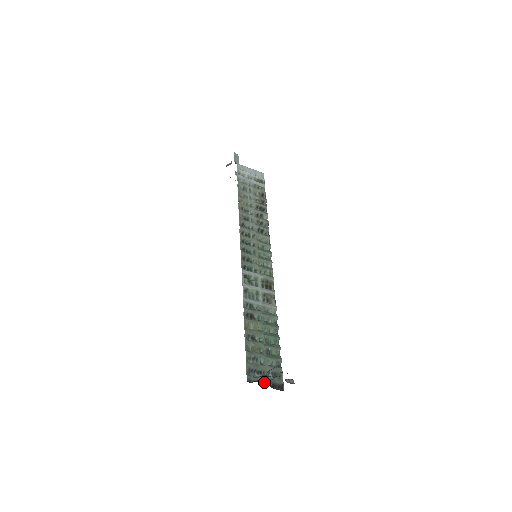
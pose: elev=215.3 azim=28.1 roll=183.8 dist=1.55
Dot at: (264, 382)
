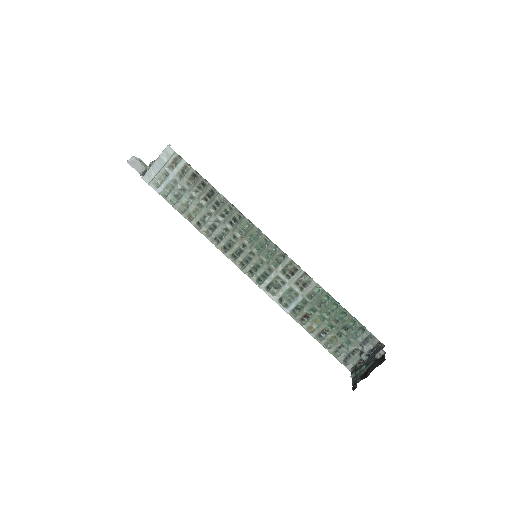
Dot at: occluded
